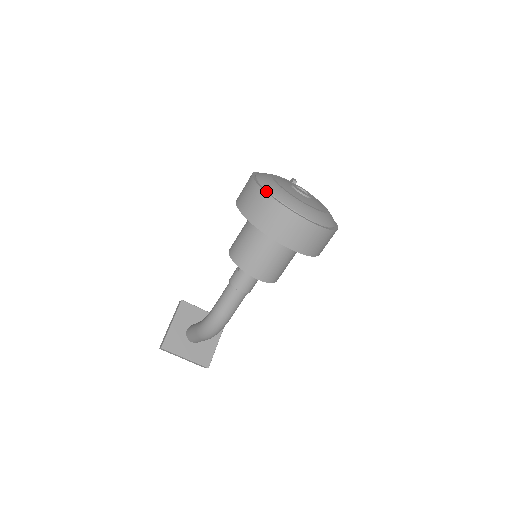
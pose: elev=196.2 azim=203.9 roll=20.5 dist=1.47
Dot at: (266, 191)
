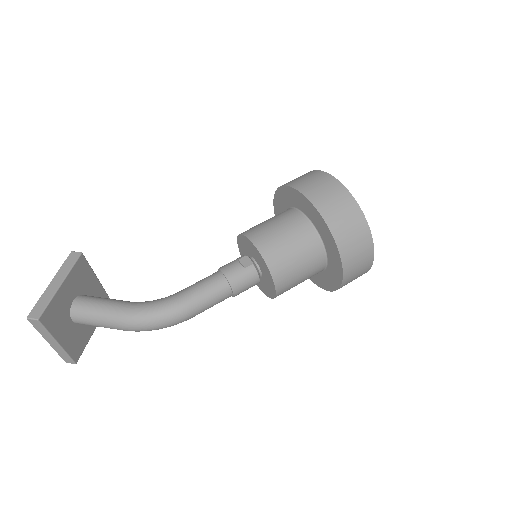
Dot at: (361, 210)
